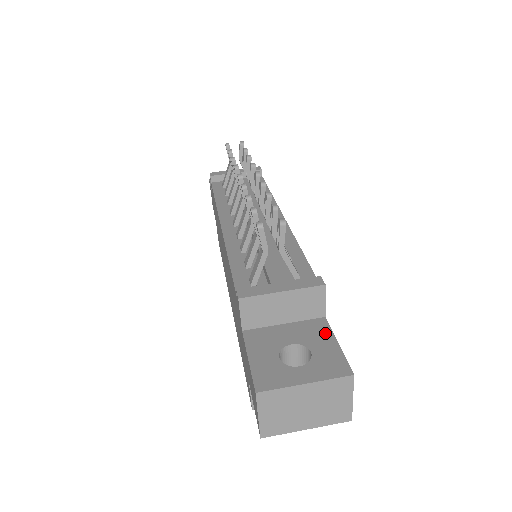
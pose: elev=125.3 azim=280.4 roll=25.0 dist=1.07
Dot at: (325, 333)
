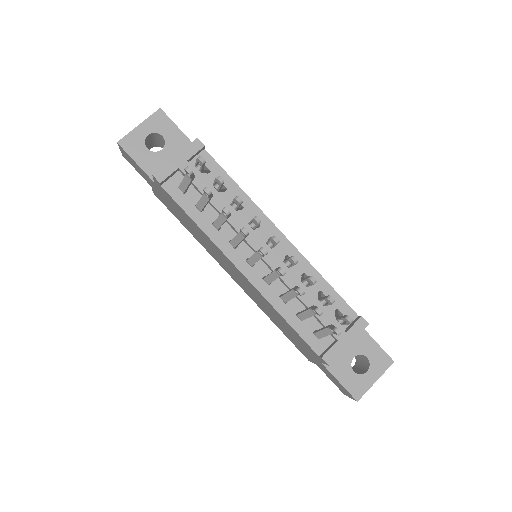
Dot at: (366, 338)
